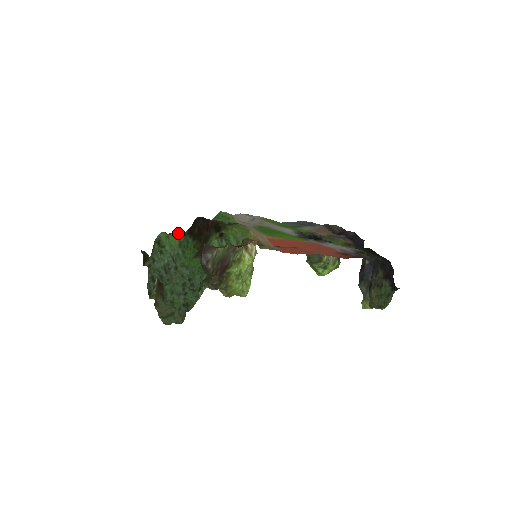
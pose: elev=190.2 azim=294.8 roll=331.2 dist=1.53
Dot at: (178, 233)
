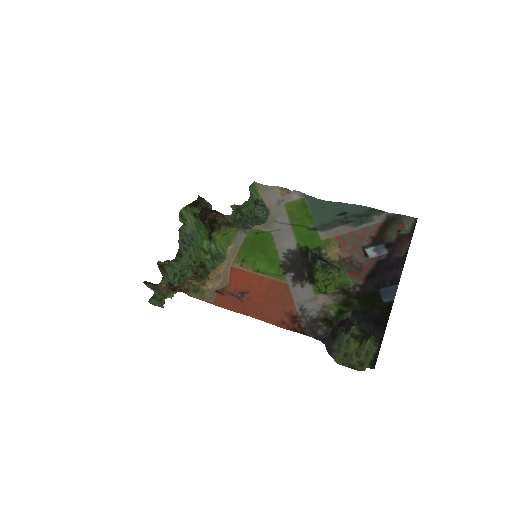
Dot at: (190, 215)
